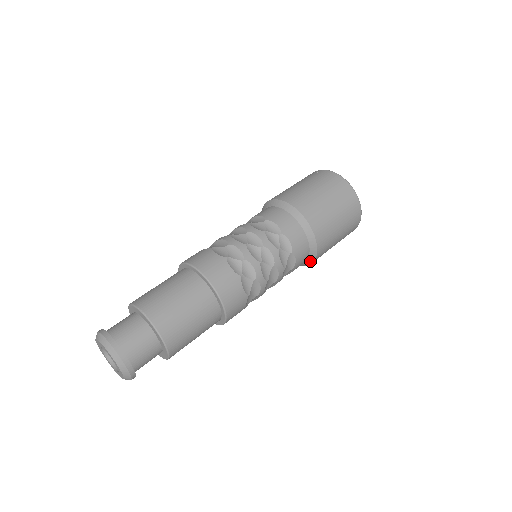
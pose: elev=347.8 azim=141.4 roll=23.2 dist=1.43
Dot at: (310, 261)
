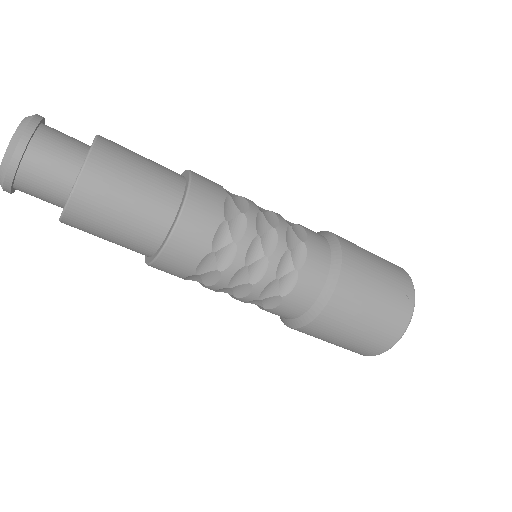
Dot at: occluded
